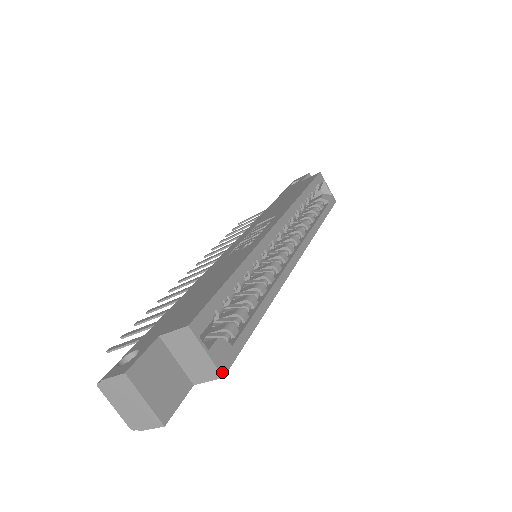
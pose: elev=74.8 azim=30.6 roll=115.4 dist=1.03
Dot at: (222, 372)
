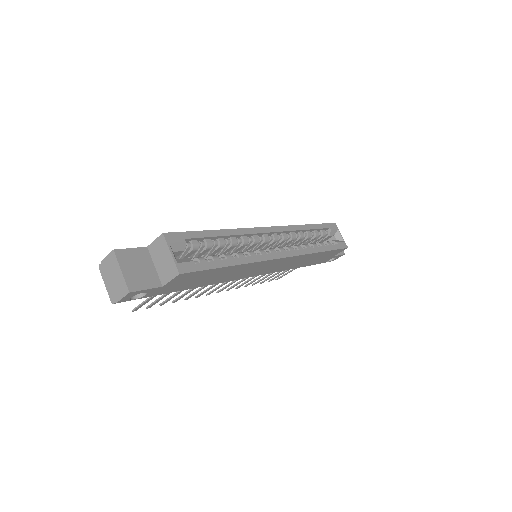
Dot at: (179, 271)
